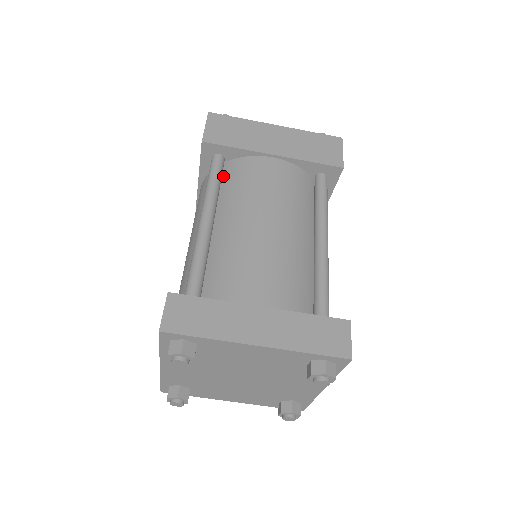
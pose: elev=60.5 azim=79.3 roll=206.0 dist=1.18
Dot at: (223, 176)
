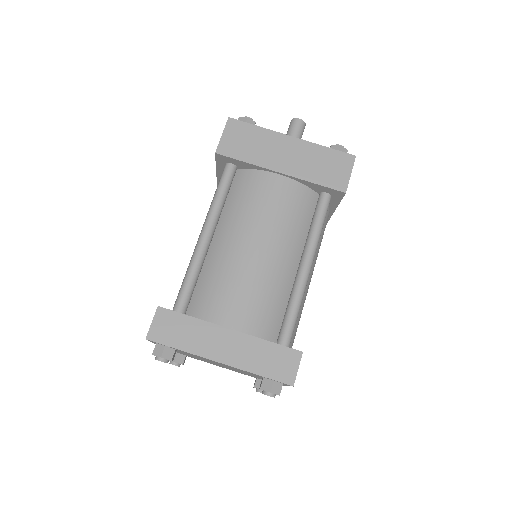
Dot at: (232, 186)
